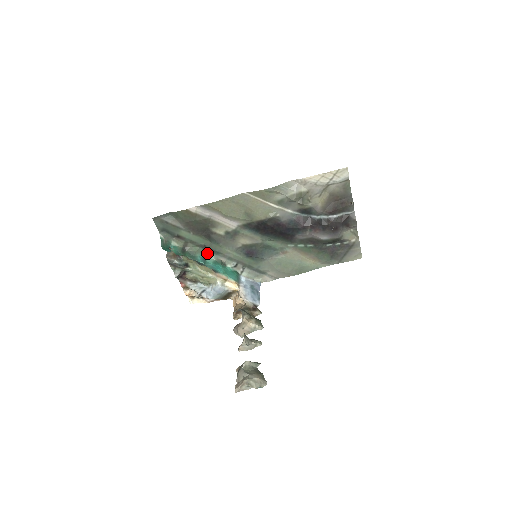
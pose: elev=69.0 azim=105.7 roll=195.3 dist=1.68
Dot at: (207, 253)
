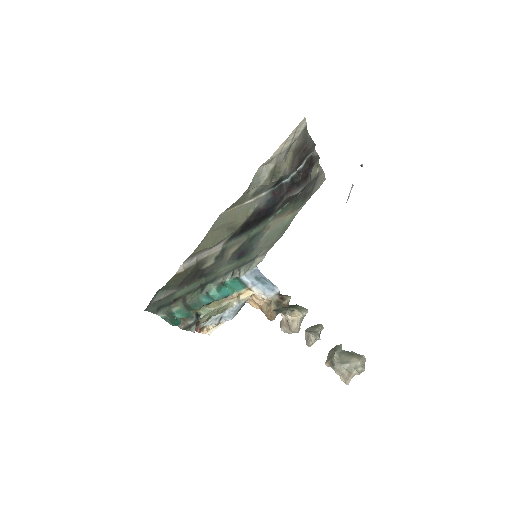
Dot at: (205, 288)
